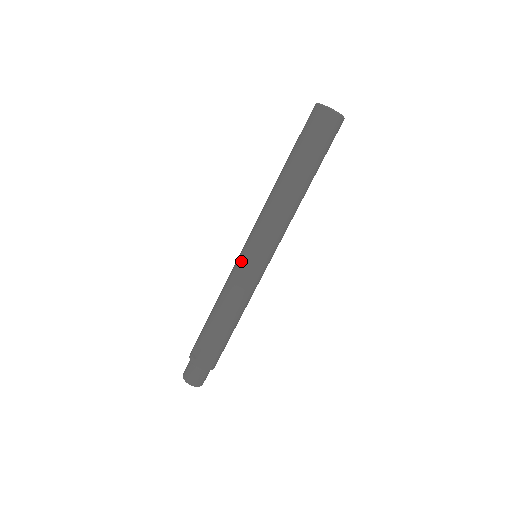
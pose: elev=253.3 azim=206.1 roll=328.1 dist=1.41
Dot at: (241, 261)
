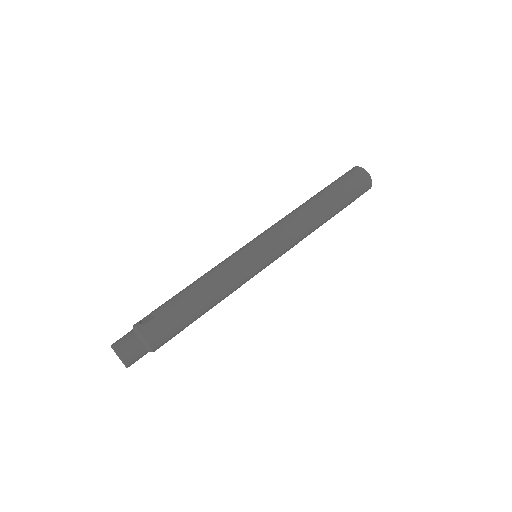
Dot at: (243, 248)
